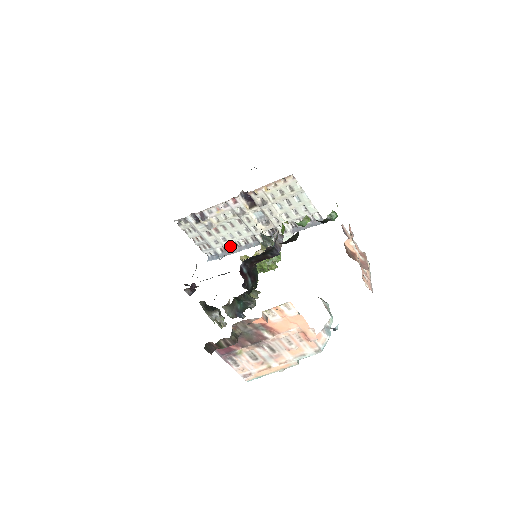
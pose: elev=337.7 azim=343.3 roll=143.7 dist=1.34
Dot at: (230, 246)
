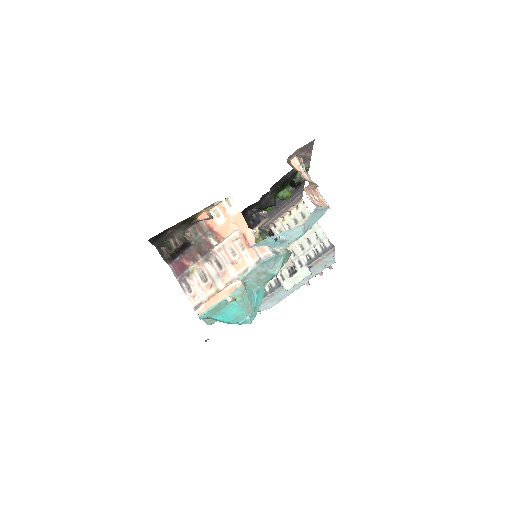
Dot at: occluded
